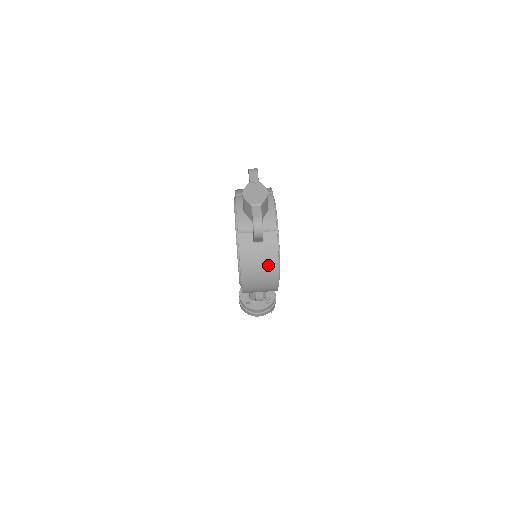
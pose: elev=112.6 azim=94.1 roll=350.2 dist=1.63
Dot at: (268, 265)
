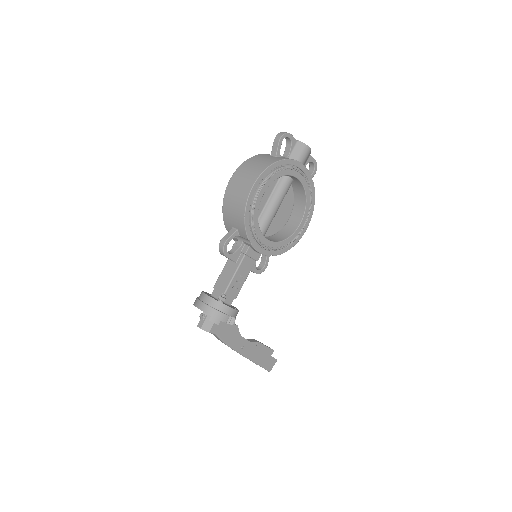
Dot at: (262, 165)
